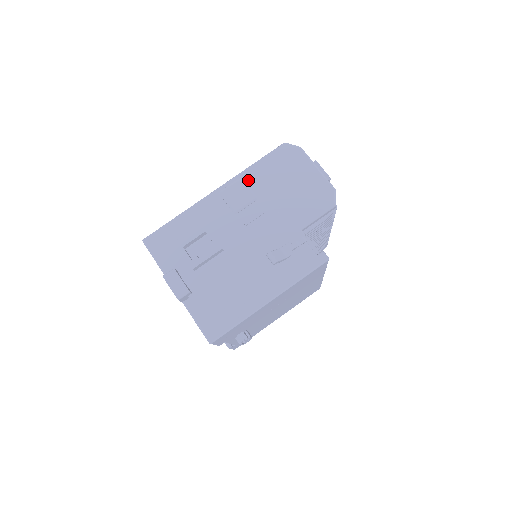
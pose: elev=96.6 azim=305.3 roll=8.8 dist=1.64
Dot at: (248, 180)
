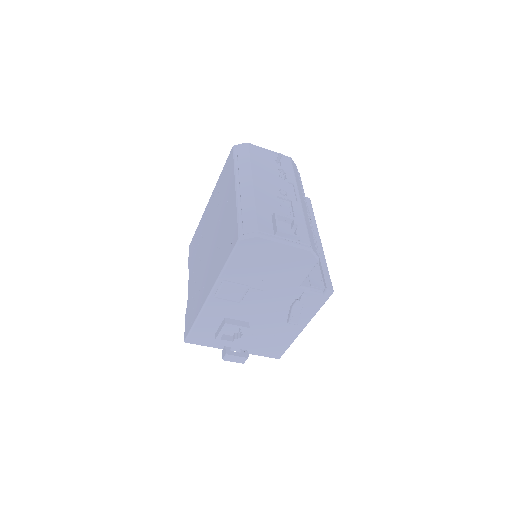
Dot at: (230, 279)
